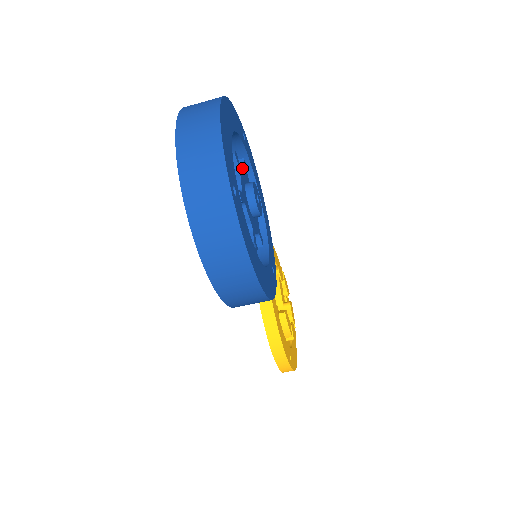
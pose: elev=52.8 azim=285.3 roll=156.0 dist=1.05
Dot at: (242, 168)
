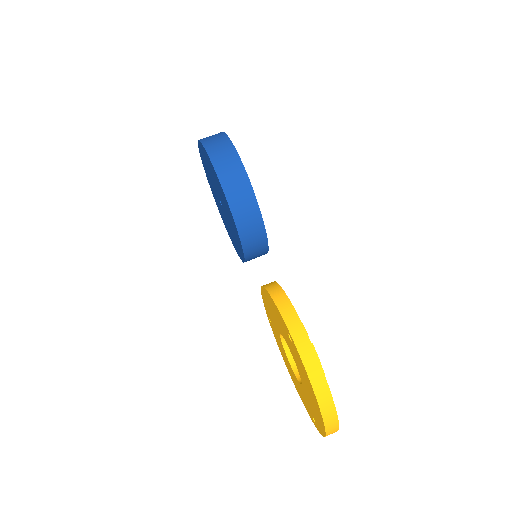
Dot at: occluded
